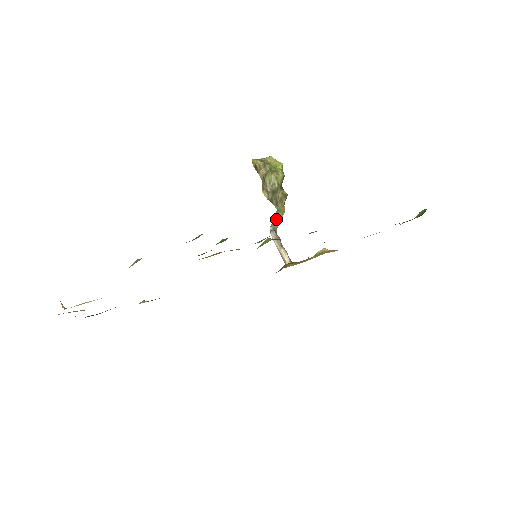
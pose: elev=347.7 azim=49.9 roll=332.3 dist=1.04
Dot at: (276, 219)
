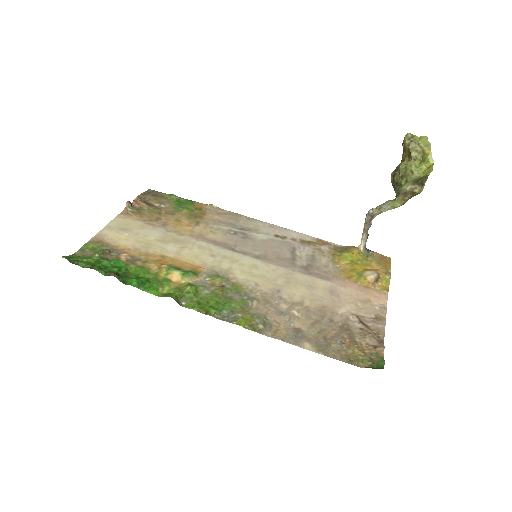
Dot at: (383, 207)
